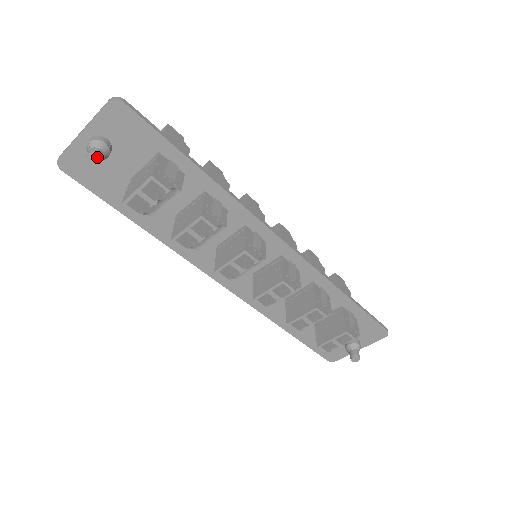
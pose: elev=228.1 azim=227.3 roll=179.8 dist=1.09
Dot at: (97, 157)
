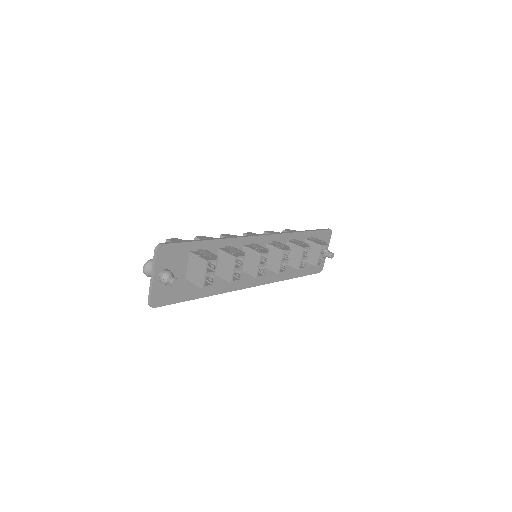
Dot at: (176, 279)
